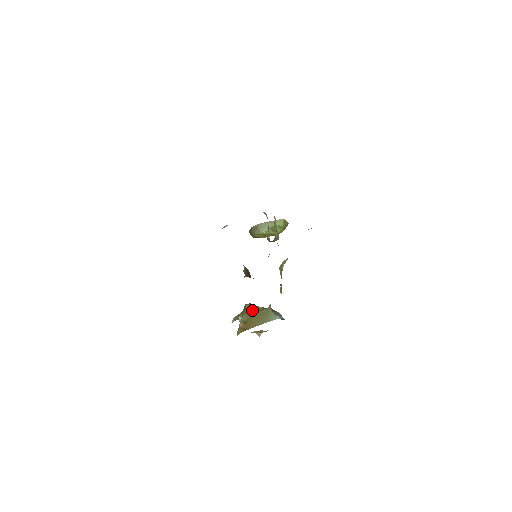
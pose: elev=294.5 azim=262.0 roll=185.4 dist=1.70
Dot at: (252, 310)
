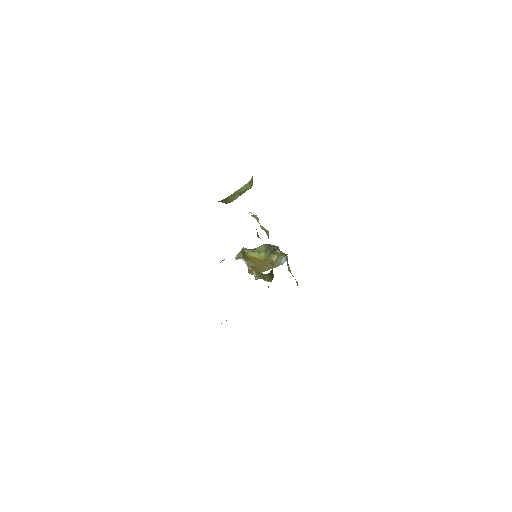
Dot at: (255, 259)
